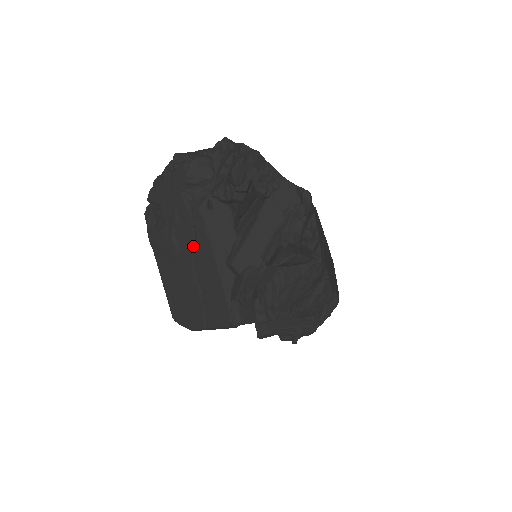
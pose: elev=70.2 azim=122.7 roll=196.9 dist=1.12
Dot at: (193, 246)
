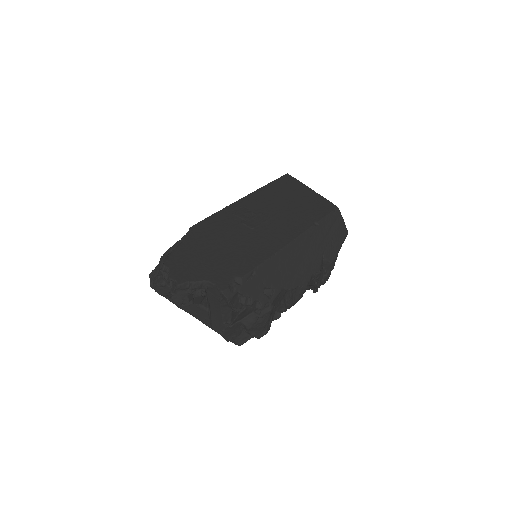
Dot at: occluded
